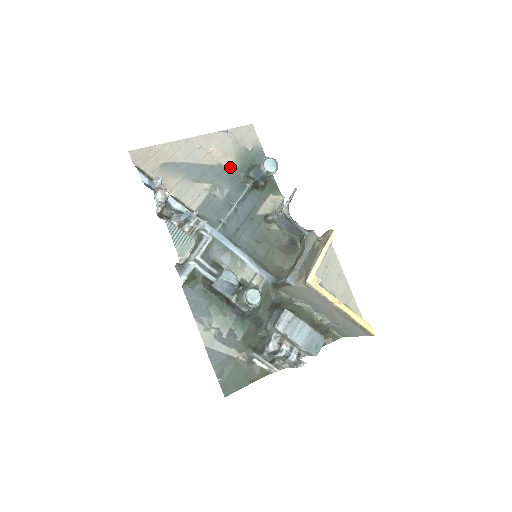
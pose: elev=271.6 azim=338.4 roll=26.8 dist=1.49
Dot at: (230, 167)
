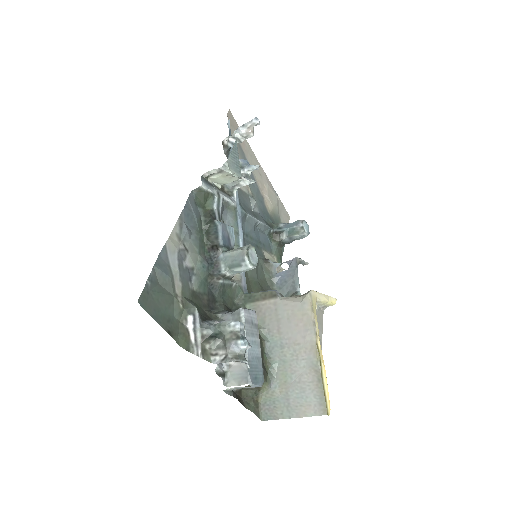
Dot at: (267, 208)
